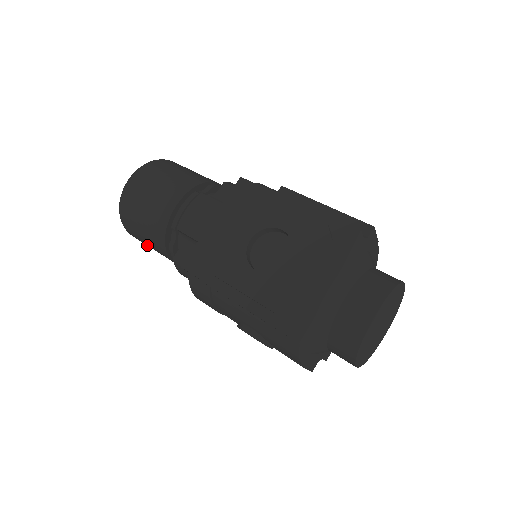
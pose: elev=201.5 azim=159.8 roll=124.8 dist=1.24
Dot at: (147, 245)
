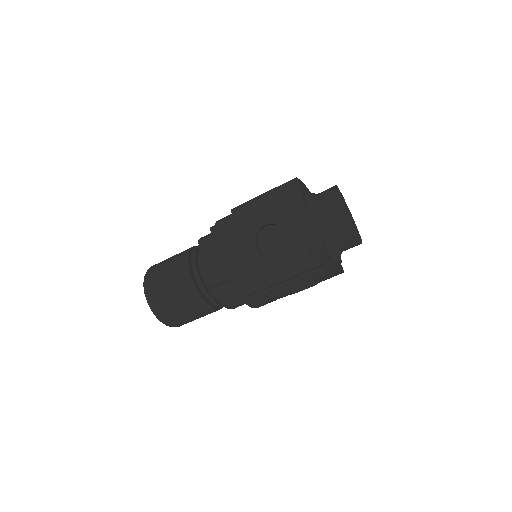
Dot at: occluded
